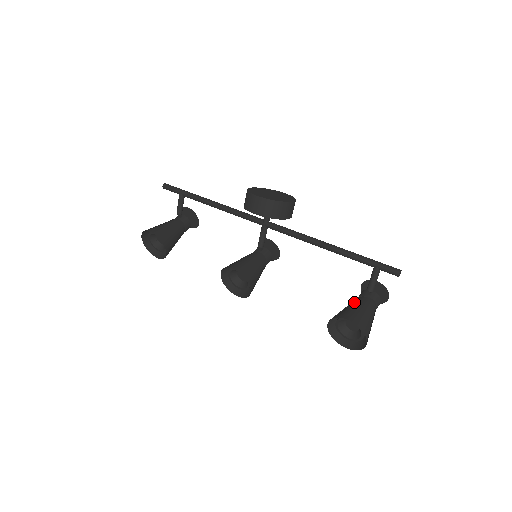
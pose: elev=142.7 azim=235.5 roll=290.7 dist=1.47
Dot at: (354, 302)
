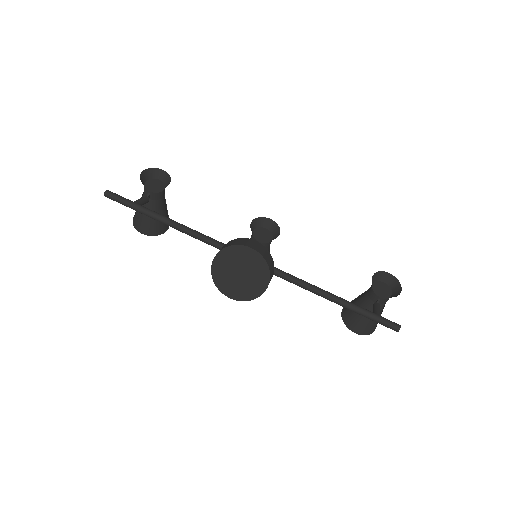
Dot at: (362, 307)
